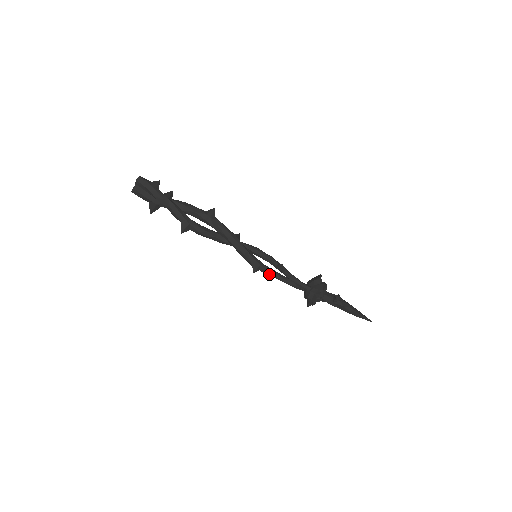
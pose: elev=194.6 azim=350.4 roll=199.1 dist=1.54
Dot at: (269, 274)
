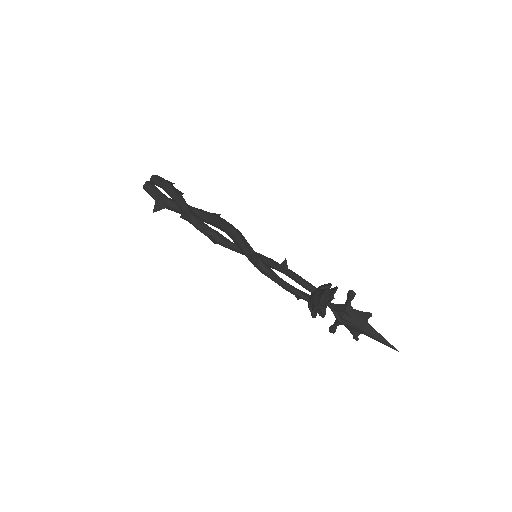
Dot at: (268, 273)
